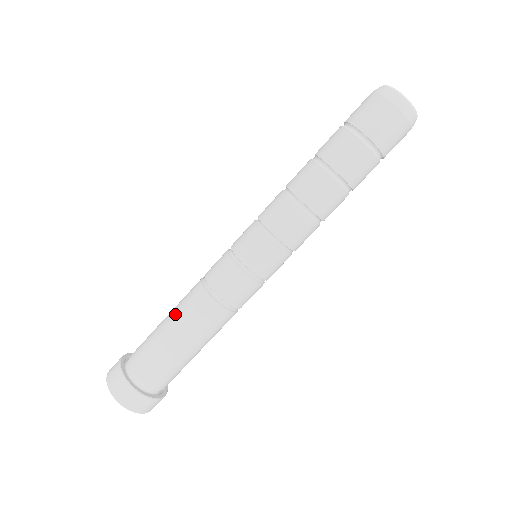
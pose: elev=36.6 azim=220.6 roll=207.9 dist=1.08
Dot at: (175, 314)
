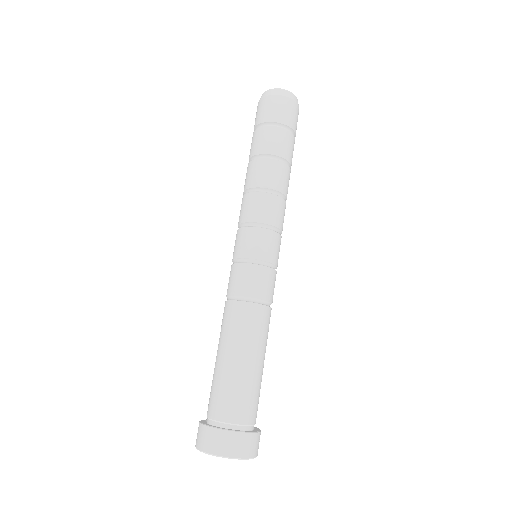
Dot at: occluded
